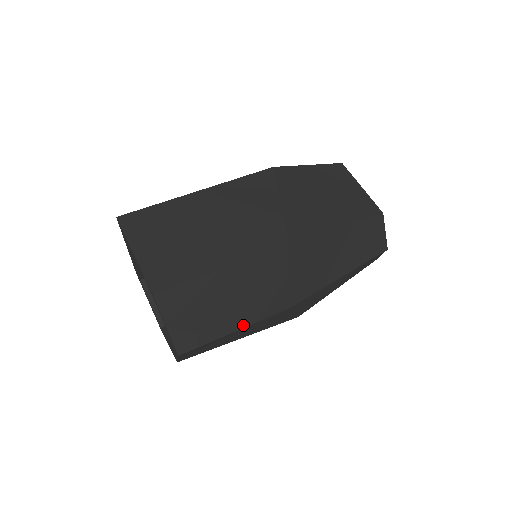
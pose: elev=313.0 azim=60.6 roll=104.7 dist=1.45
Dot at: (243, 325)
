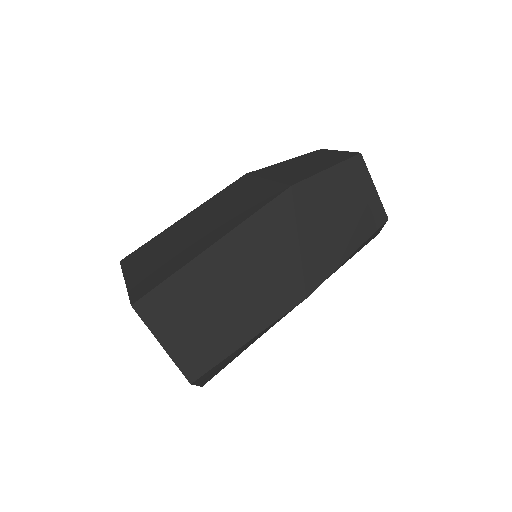
Dot at: occluded
